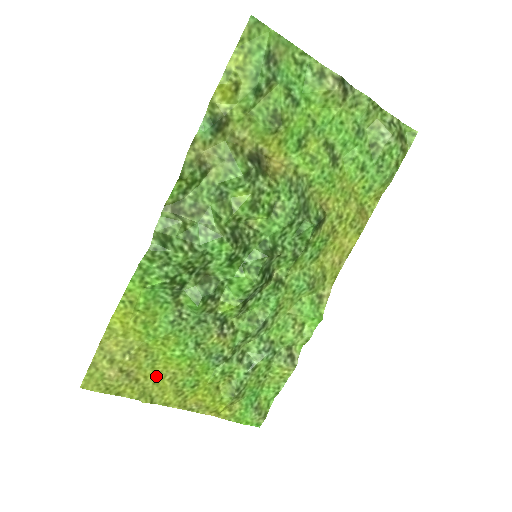
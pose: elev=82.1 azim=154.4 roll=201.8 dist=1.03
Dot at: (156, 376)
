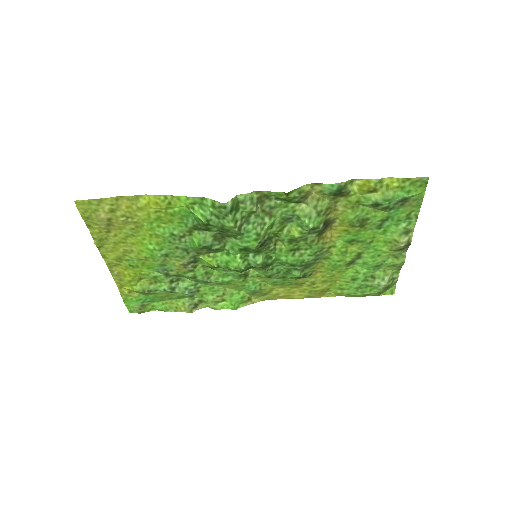
Dot at: (121, 241)
